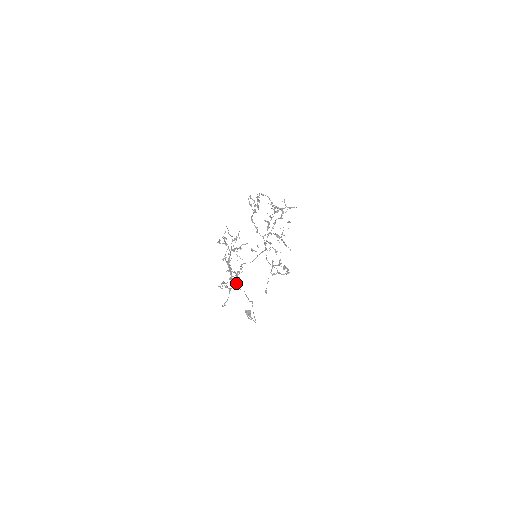
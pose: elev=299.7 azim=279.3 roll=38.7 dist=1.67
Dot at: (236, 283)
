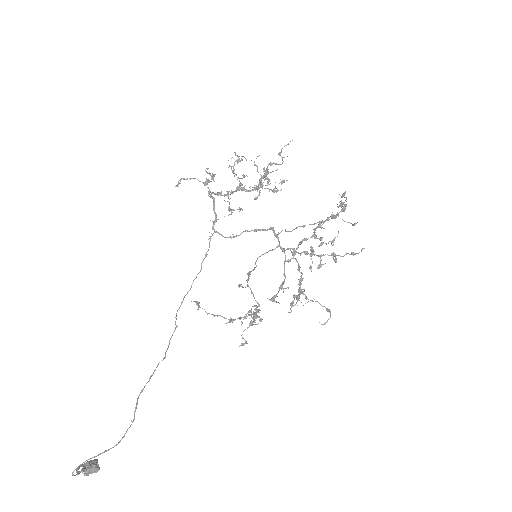
Dot at: occluded
